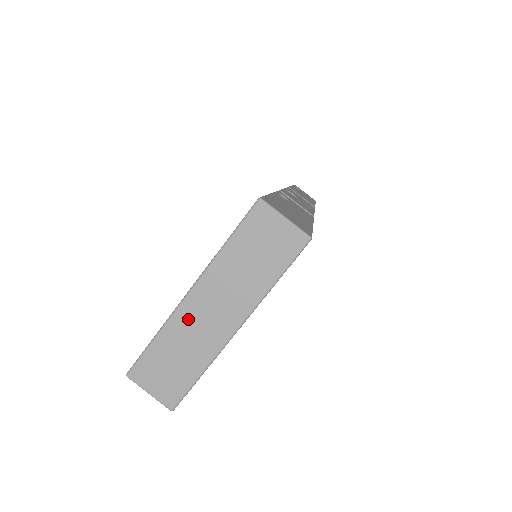
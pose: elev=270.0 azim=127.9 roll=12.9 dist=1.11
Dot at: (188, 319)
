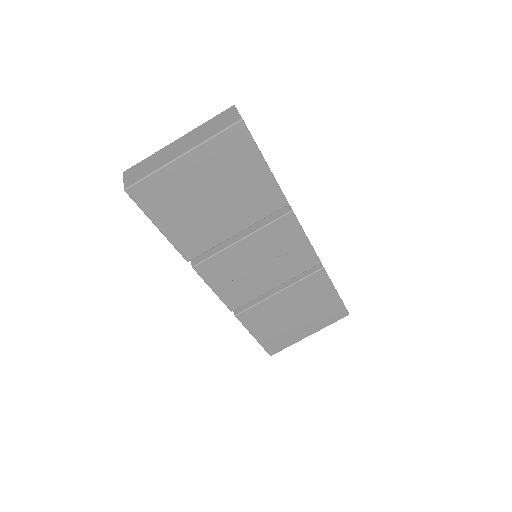
Dot at: (167, 150)
